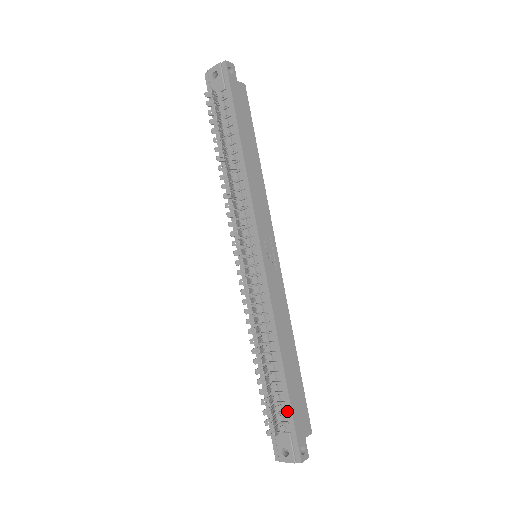
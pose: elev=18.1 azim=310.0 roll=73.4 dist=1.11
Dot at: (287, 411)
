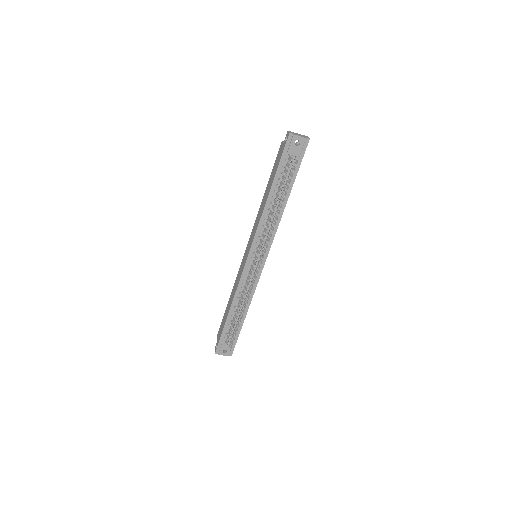
Dot at: (236, 335)
